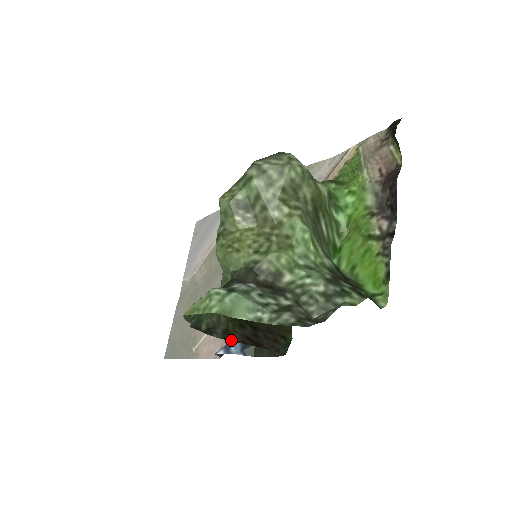
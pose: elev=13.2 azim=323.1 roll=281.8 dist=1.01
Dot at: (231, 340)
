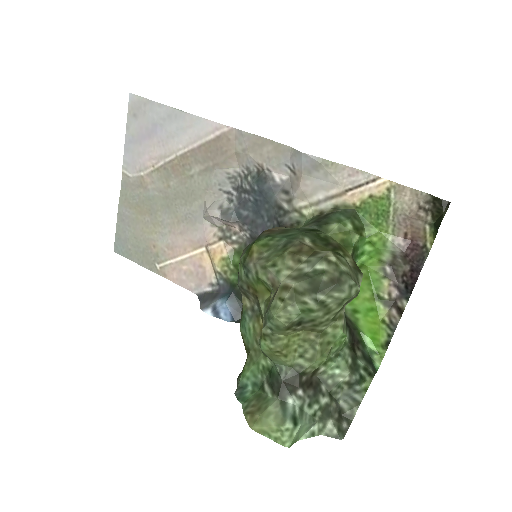
Dot at: occluded
